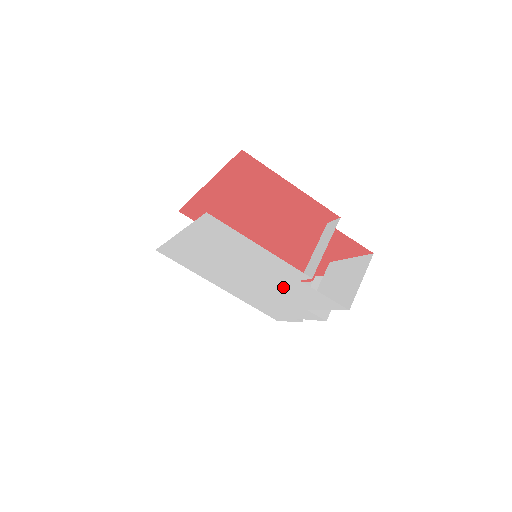
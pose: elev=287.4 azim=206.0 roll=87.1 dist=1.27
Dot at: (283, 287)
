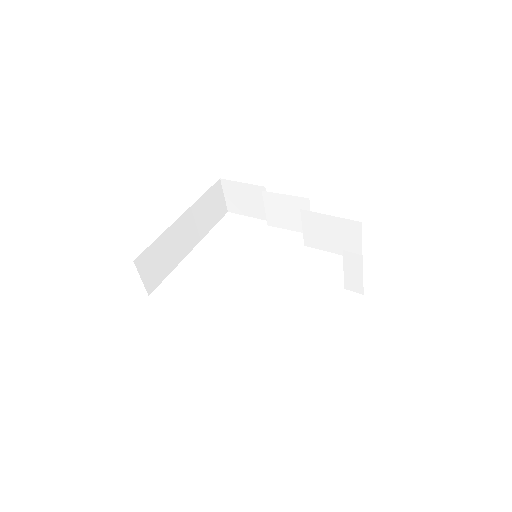
Dot at: occluded
